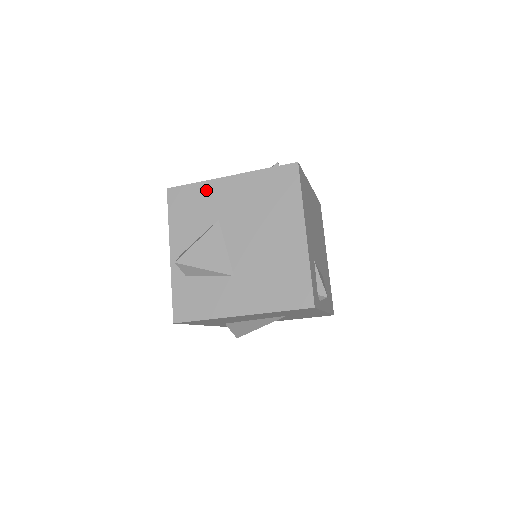
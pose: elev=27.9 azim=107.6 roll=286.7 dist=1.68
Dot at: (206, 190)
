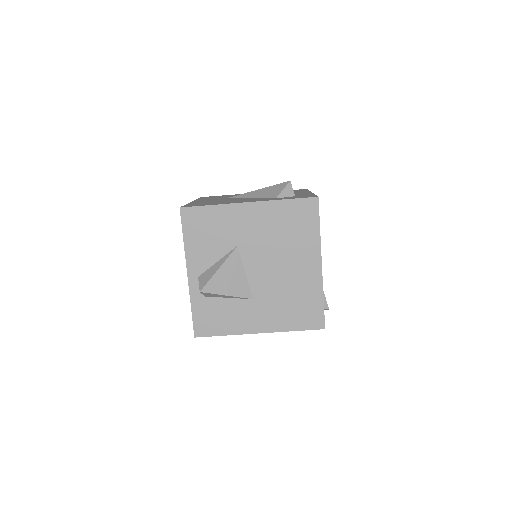
Dot at: (224, 214)
